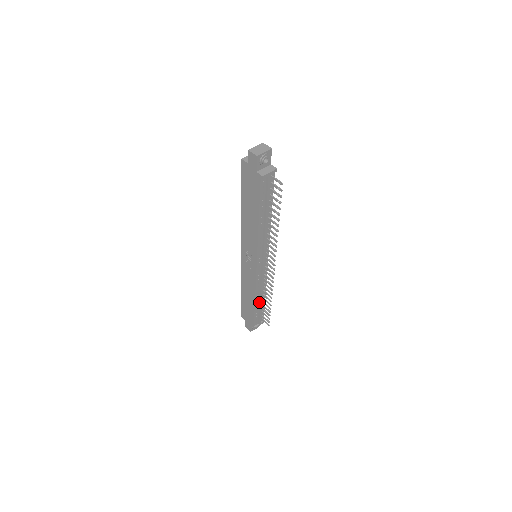
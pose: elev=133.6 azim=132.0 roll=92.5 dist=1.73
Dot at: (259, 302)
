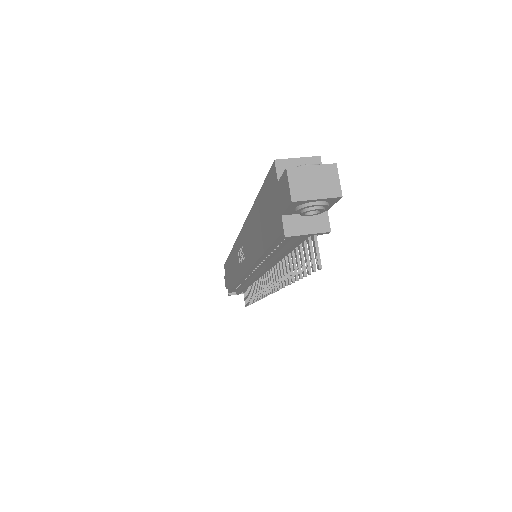
Dot at: (242, 286)
